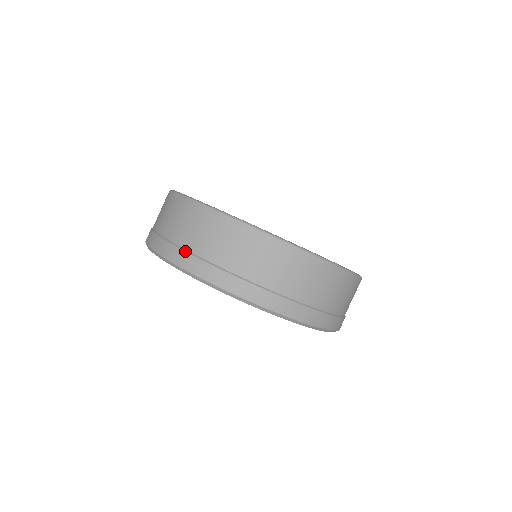
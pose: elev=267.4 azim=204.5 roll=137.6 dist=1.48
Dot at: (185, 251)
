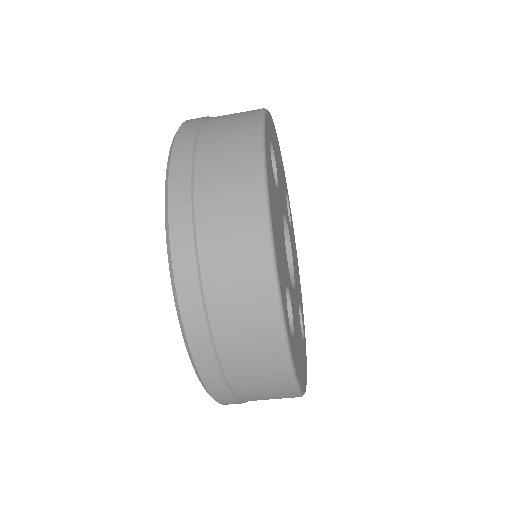
Dot at: (198, 272)
